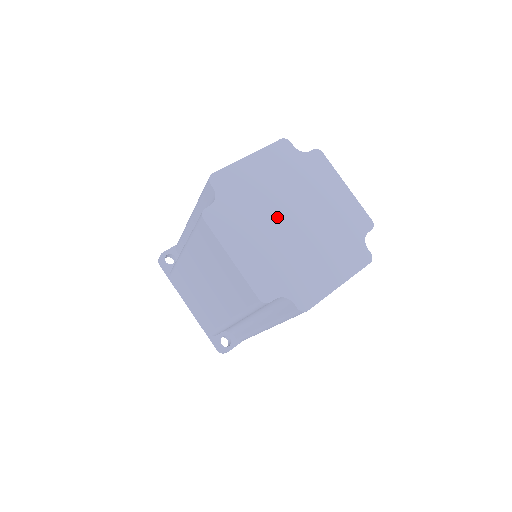
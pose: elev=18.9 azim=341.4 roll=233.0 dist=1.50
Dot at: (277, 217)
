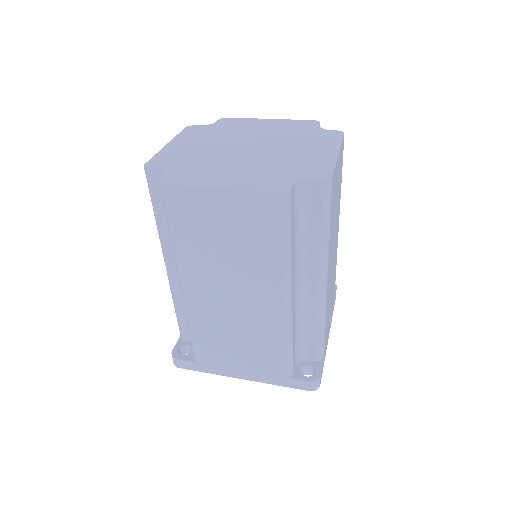
Dot at: (237, 143)
